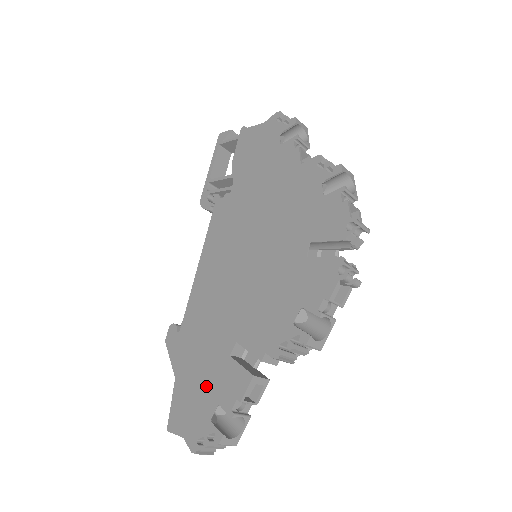
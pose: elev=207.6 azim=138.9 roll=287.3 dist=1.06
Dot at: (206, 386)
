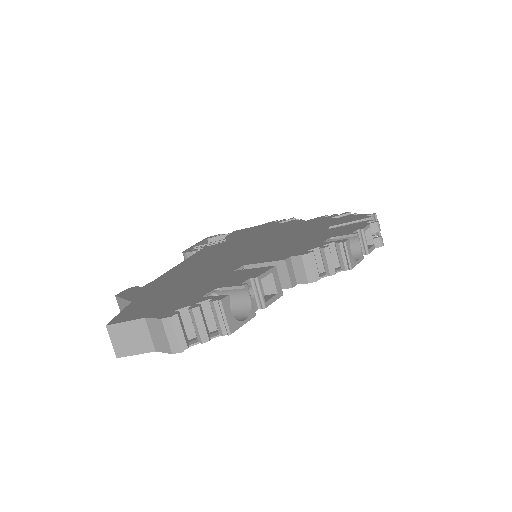
Dot at: (194, 288)
